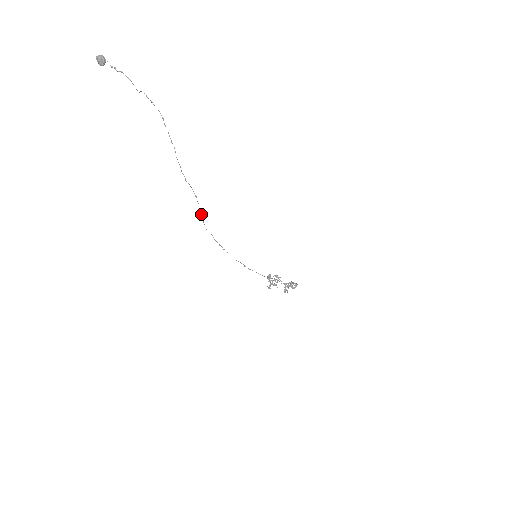
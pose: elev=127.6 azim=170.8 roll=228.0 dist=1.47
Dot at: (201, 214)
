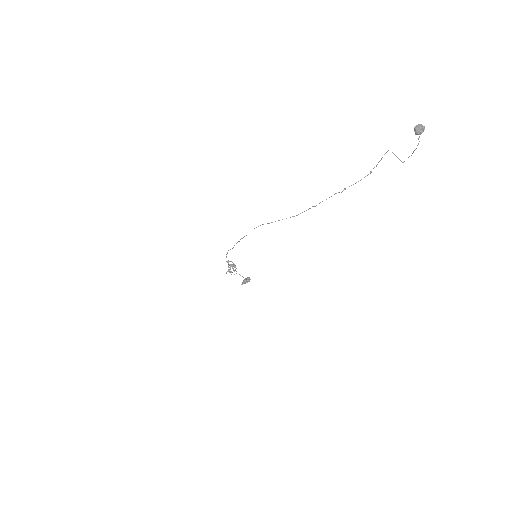
Dot at: occluded
